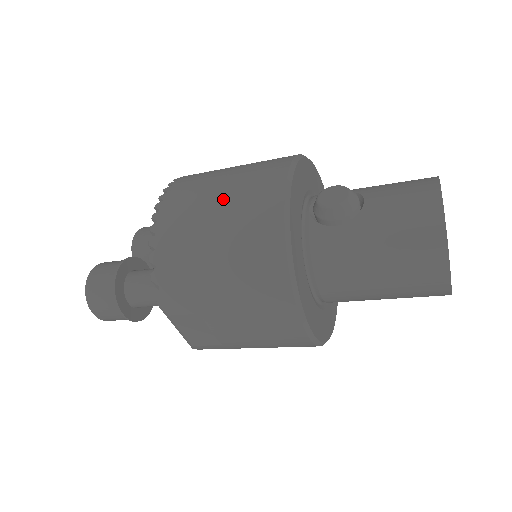
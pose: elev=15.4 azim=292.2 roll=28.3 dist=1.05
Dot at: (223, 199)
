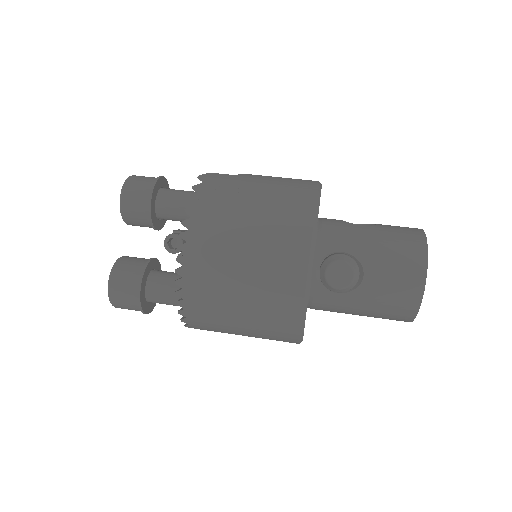
Dot at: (247, 286)
